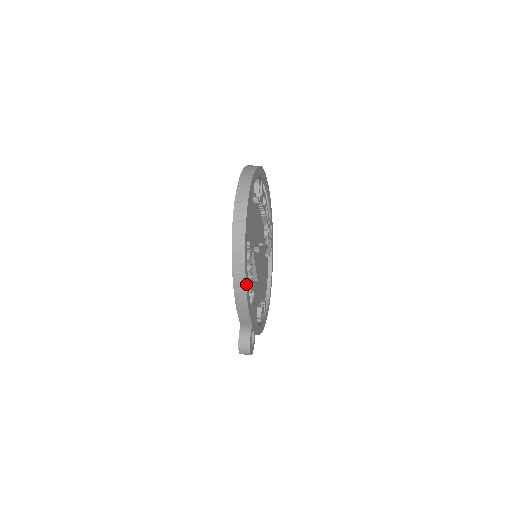
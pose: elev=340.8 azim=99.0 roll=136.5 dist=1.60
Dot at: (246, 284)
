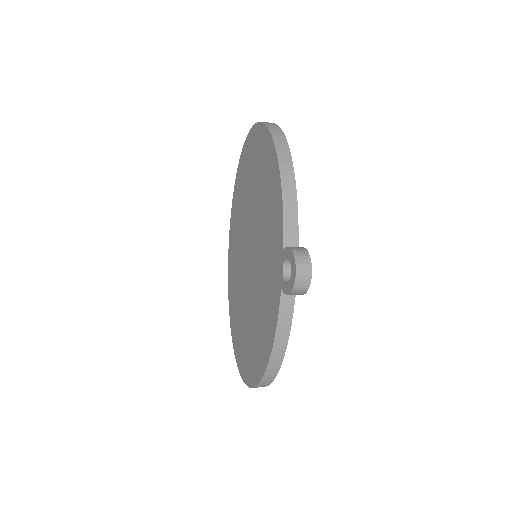
Dot at: (292, 167)
